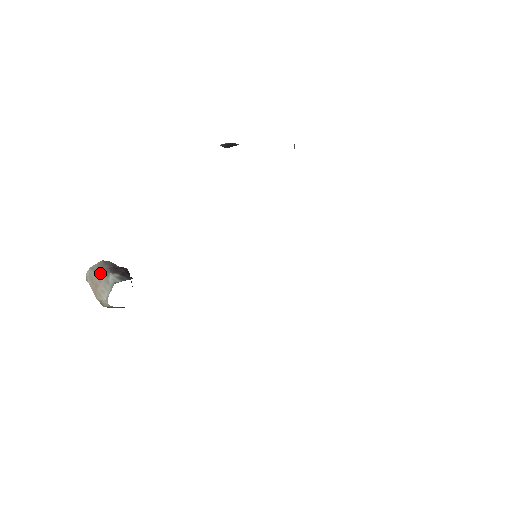
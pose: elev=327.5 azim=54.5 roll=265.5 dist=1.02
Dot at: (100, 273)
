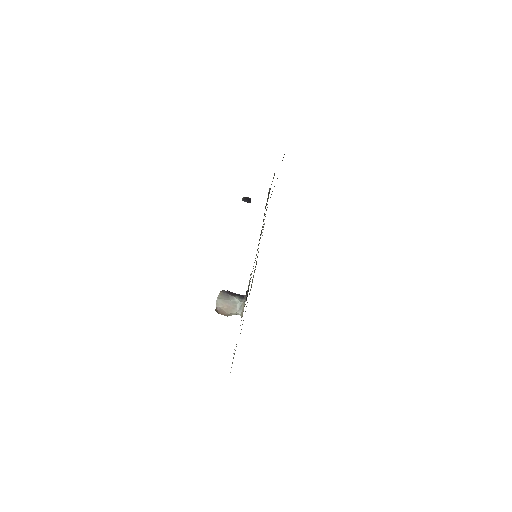
Dot at: (227, 299)
